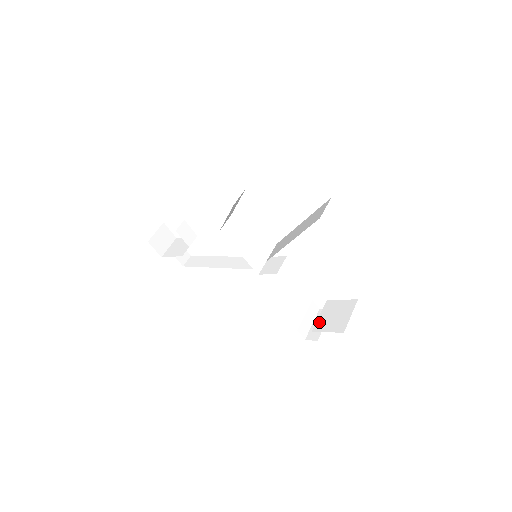
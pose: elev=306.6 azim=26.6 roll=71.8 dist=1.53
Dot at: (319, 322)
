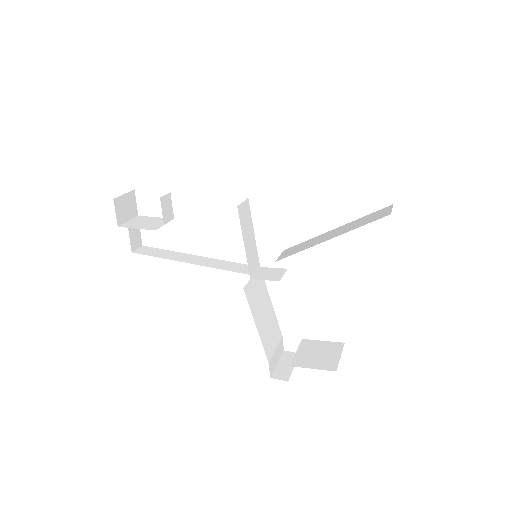
Dot at: (298, 358)
